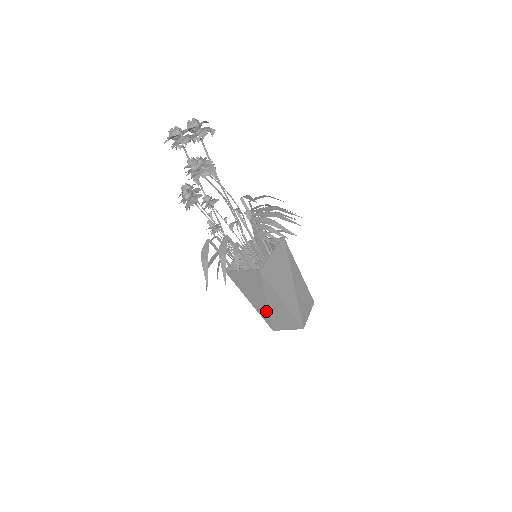
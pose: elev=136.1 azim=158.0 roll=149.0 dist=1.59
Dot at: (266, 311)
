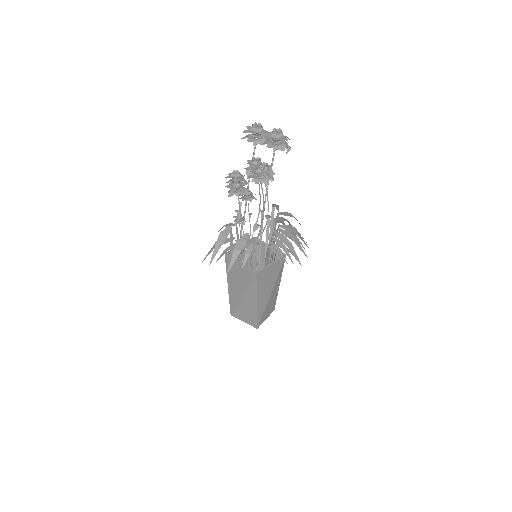
Dot at: (237, 300)
